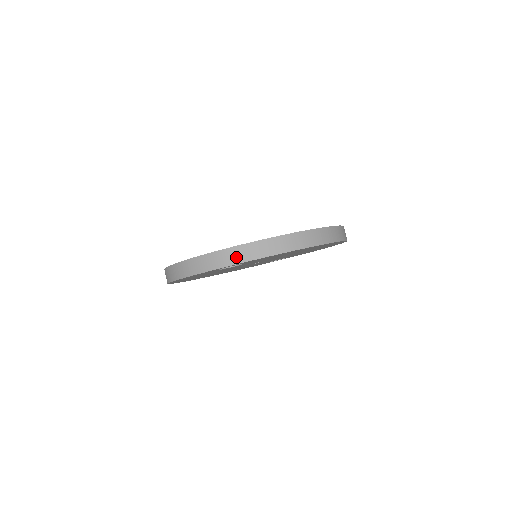
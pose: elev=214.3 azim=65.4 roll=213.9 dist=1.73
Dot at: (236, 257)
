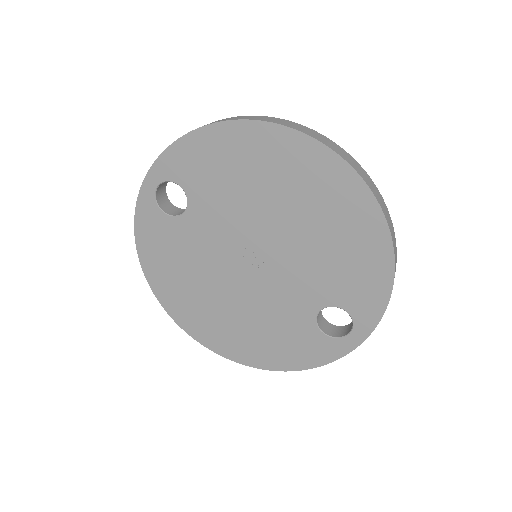
Dot at: occluded
